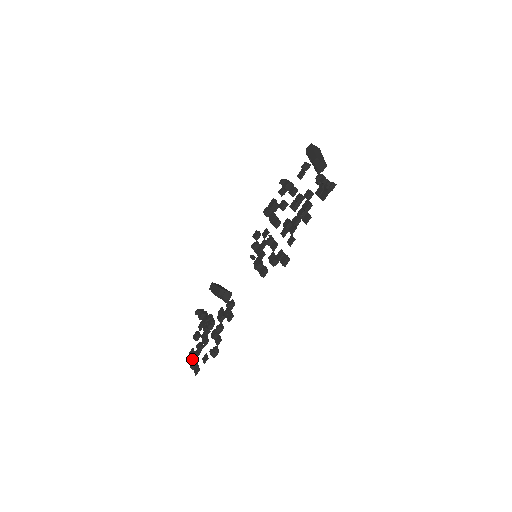
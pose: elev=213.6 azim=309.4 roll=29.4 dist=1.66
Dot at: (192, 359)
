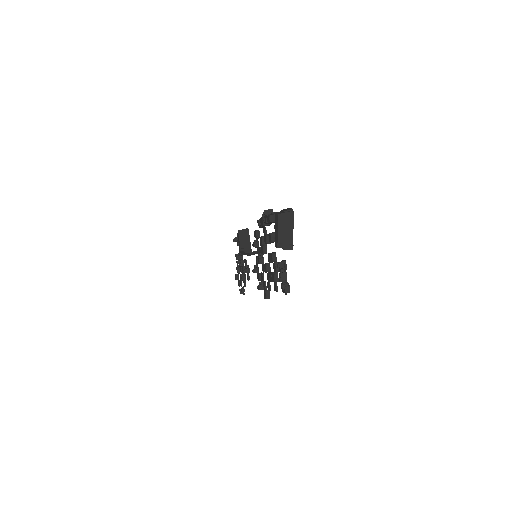
Dot at: (235, 274)
